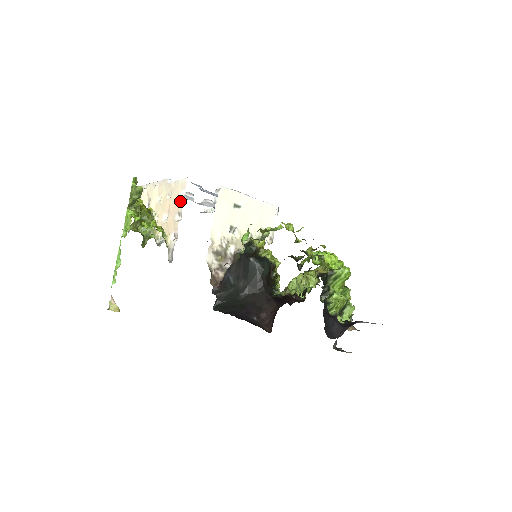
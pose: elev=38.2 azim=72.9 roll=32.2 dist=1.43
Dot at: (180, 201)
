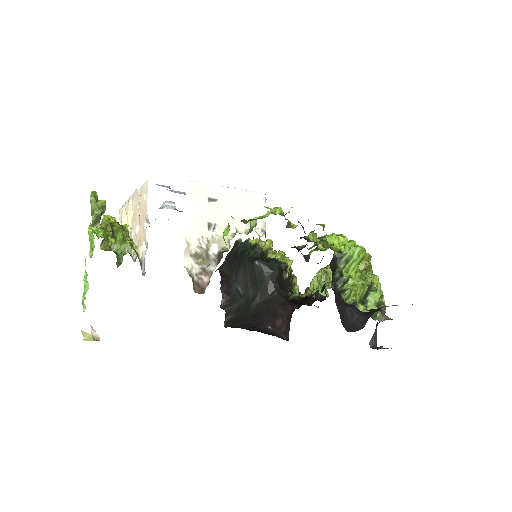
Dot at: (145, 206)
